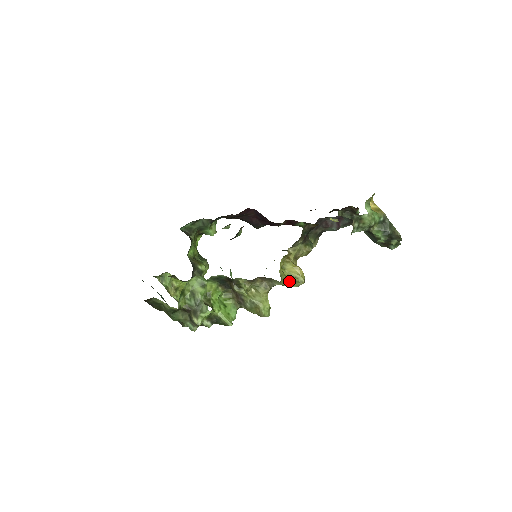
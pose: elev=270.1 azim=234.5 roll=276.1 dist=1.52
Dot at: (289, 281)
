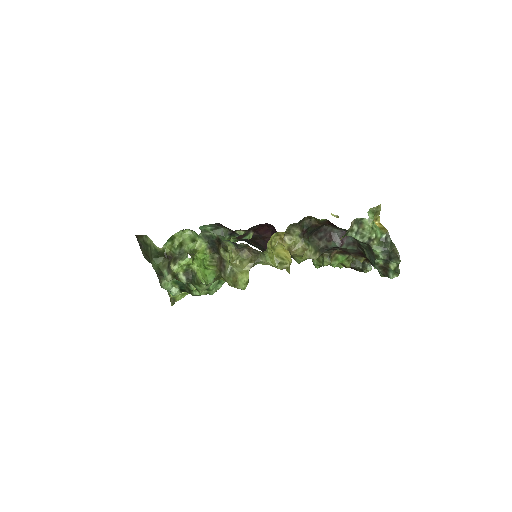
Dot at: (275, 261)
